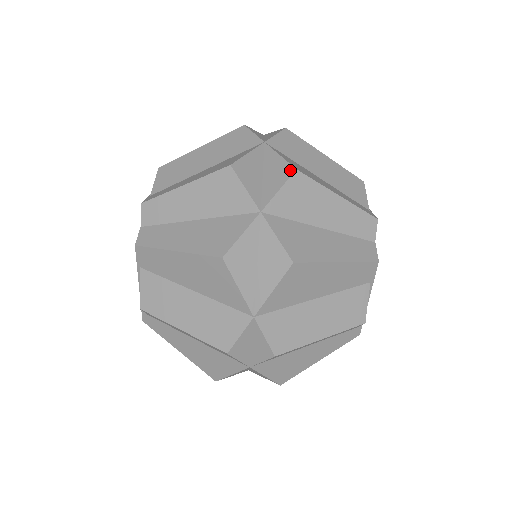
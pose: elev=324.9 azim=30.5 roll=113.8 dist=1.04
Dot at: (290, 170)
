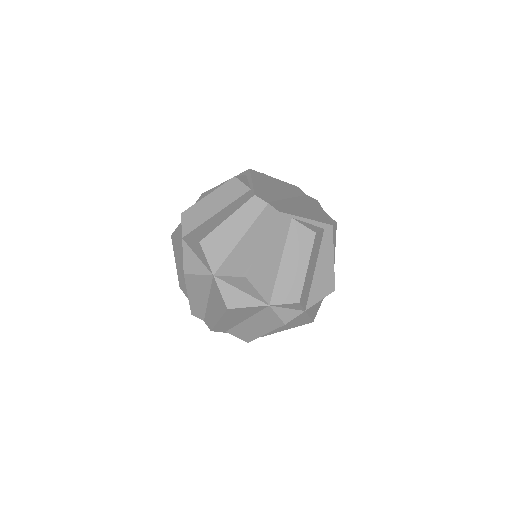
Dot at: (199, 245)
